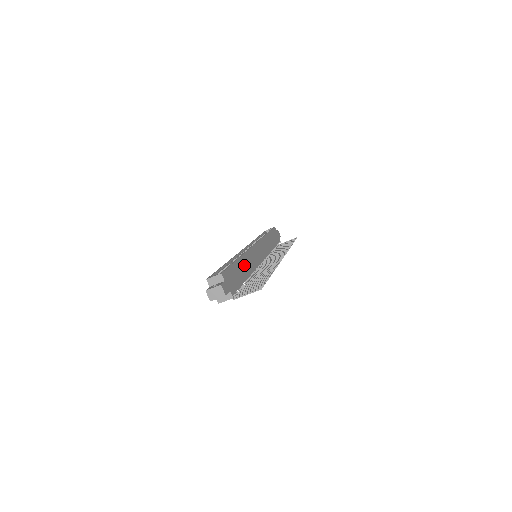
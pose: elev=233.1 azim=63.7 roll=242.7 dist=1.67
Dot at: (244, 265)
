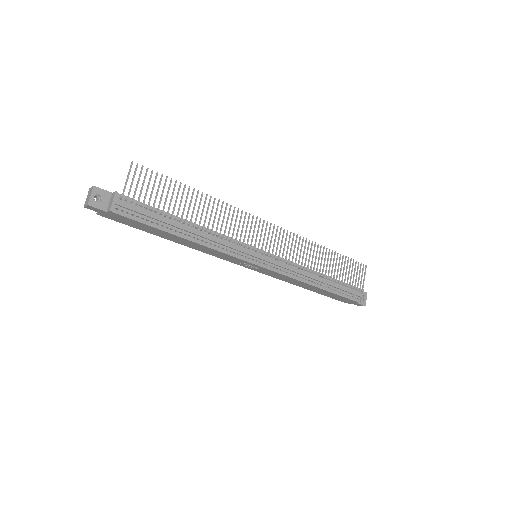
Dot at: occluded
